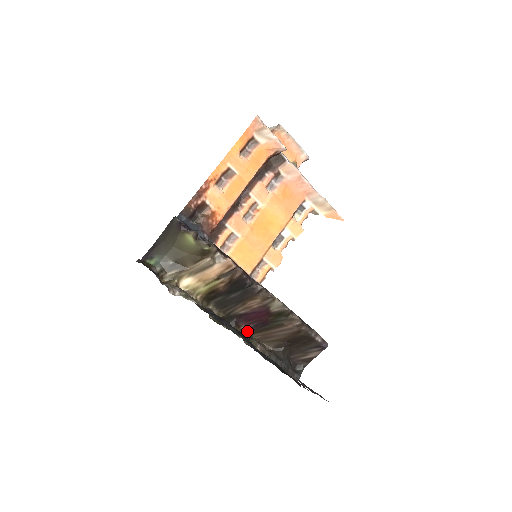
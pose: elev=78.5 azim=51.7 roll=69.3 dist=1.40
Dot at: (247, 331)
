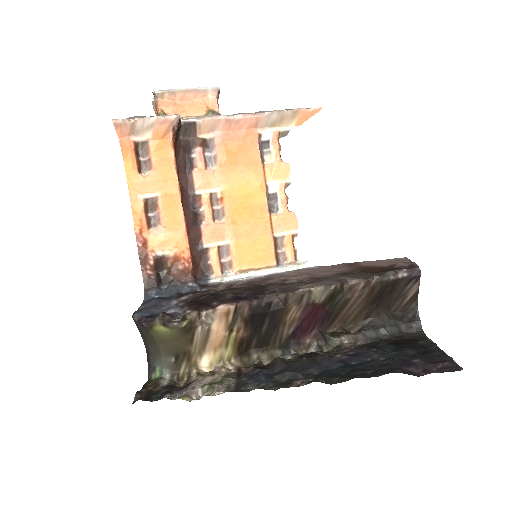
Dot at: (316, 339)
